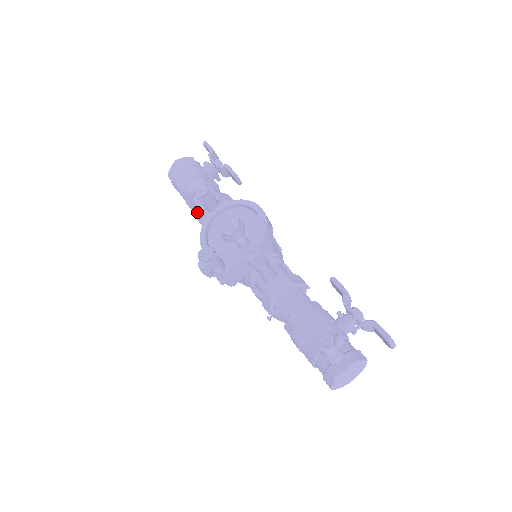
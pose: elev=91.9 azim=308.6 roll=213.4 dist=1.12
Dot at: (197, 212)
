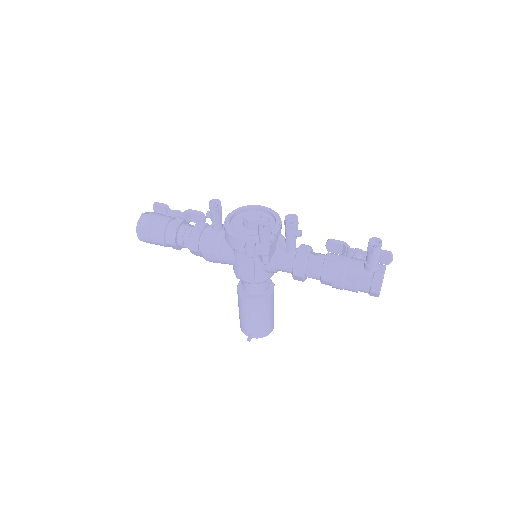
Dot at: (190, 239)
